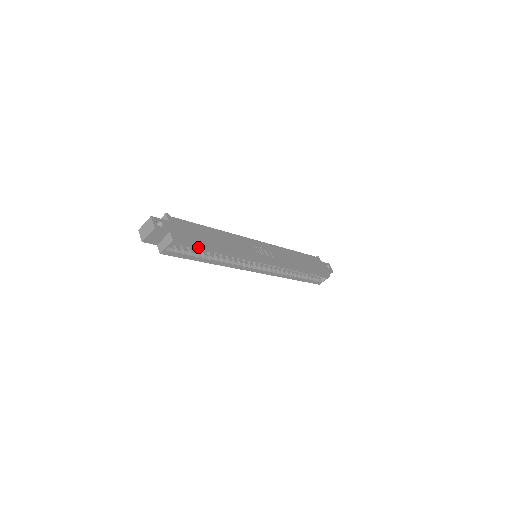
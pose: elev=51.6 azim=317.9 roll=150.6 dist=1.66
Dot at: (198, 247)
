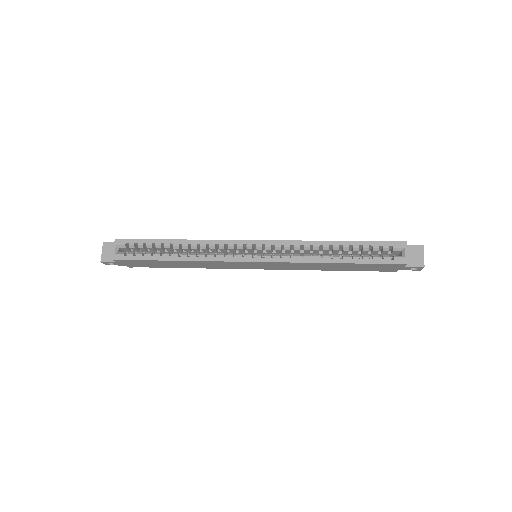
Dot at: (146, 241)
